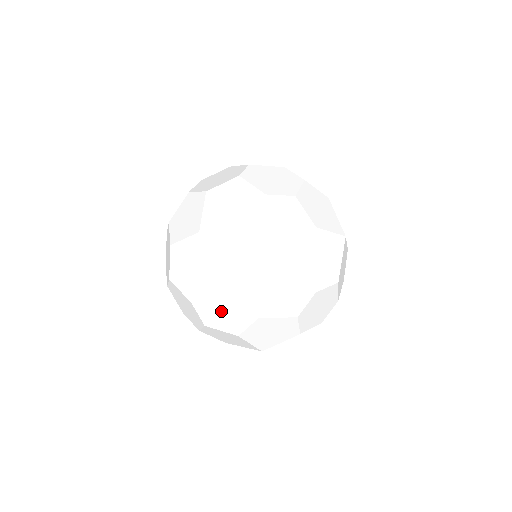
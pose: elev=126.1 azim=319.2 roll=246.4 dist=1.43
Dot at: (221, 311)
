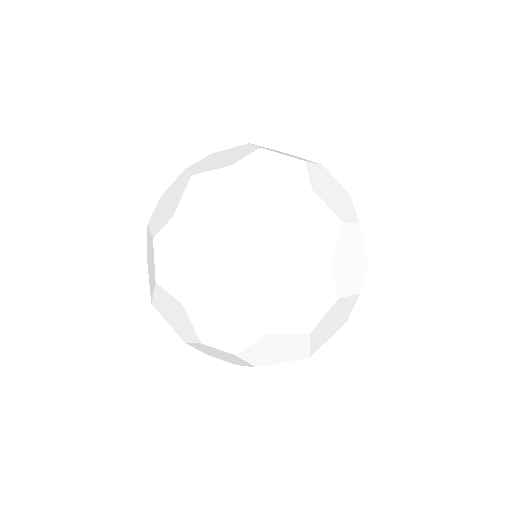
Dot at: occluded
